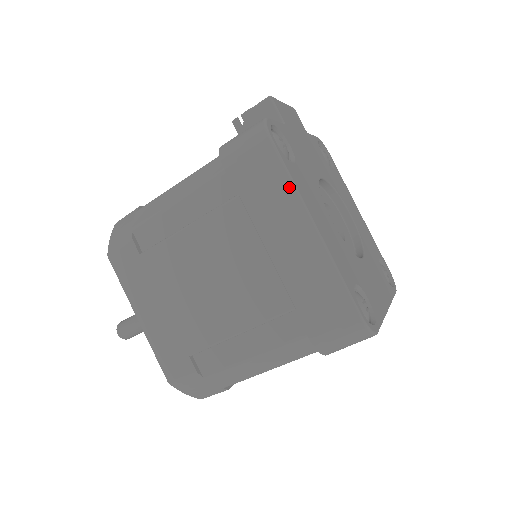
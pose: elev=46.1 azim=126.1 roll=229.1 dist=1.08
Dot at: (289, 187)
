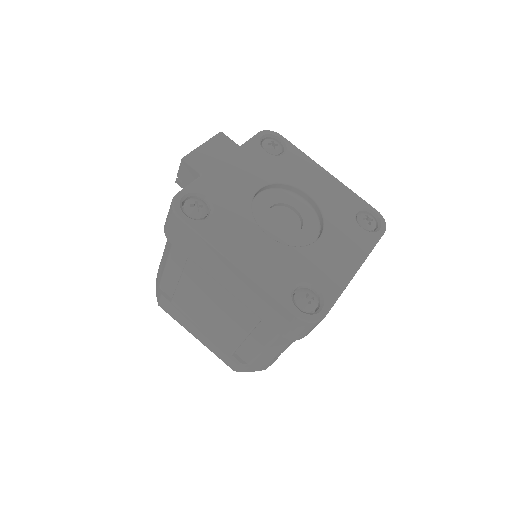
Dot at: (208, 246)
